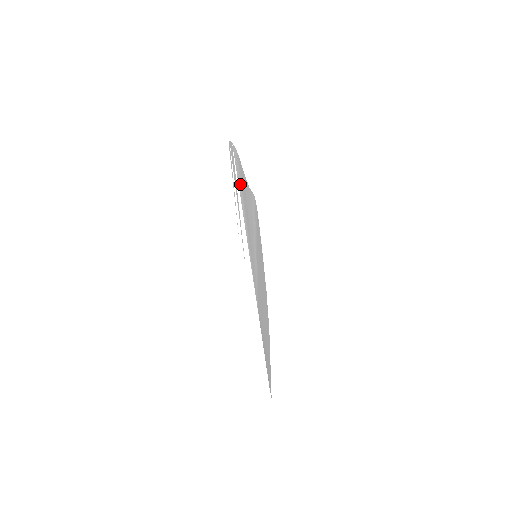
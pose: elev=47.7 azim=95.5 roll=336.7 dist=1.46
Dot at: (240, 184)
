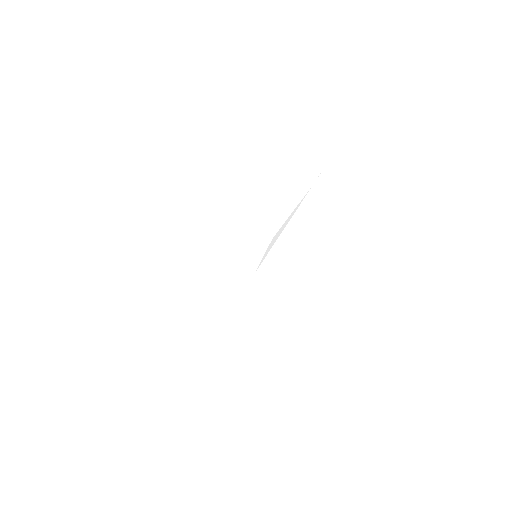
Dot at: occluded
